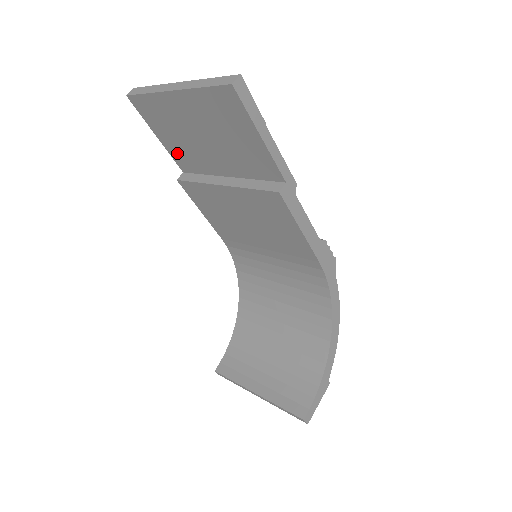
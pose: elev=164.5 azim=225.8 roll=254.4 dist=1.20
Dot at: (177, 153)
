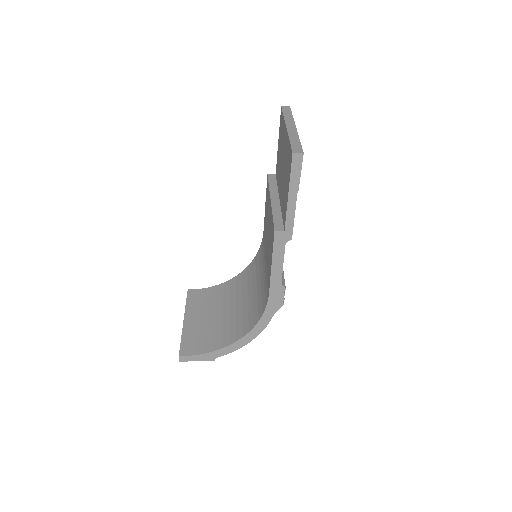
Dot at: occluded
